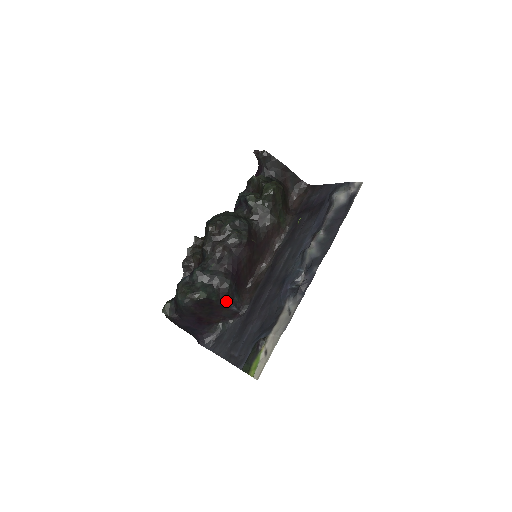
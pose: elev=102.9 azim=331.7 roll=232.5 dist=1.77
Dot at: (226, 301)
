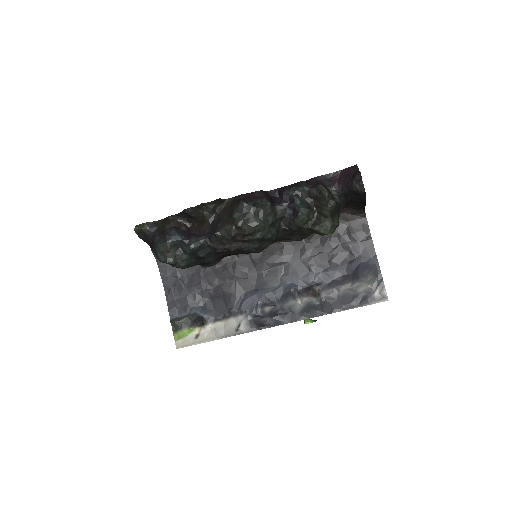
Dot at: occluded
